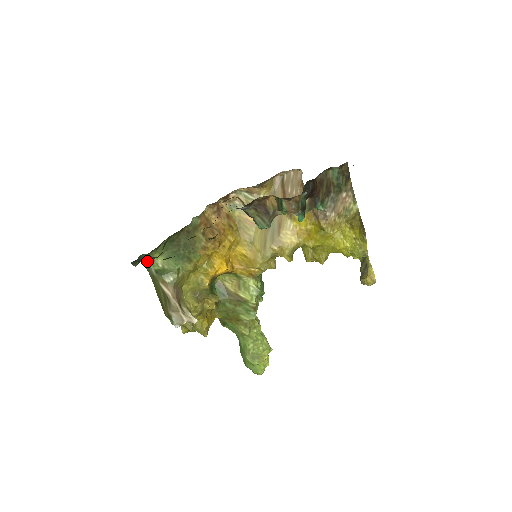
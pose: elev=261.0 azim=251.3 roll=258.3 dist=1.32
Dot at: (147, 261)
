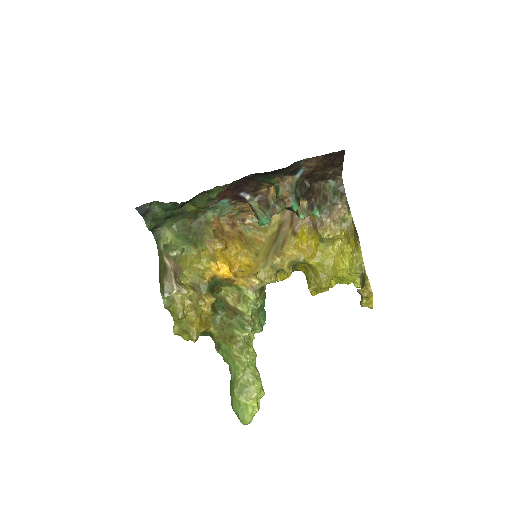
Dot at: (159, 237)
